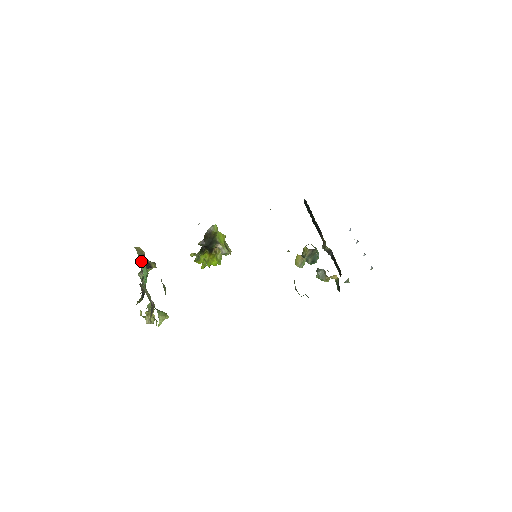
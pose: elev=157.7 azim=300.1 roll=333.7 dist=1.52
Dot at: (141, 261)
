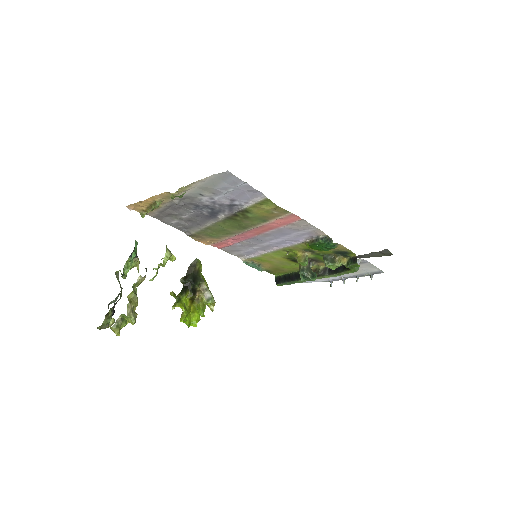
Dot at: occluded
